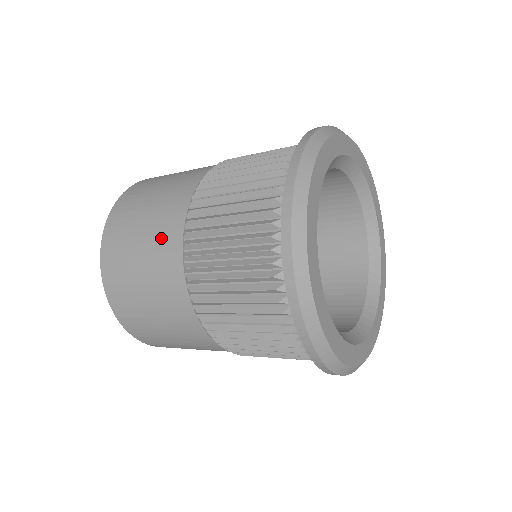
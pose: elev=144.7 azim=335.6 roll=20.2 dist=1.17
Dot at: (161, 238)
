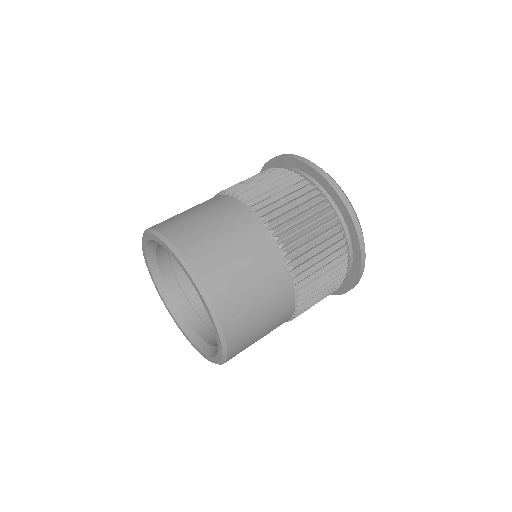
Dot at: (277, 295)
